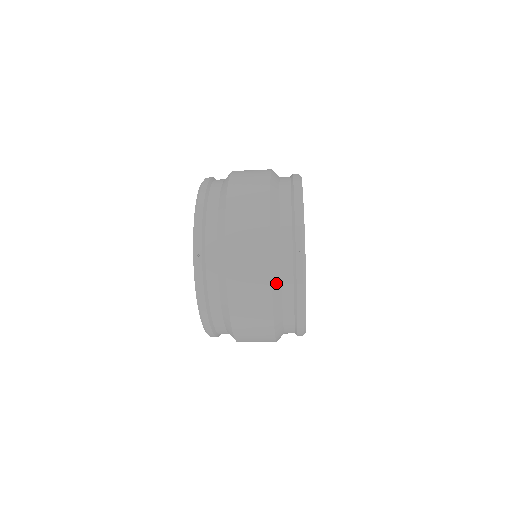
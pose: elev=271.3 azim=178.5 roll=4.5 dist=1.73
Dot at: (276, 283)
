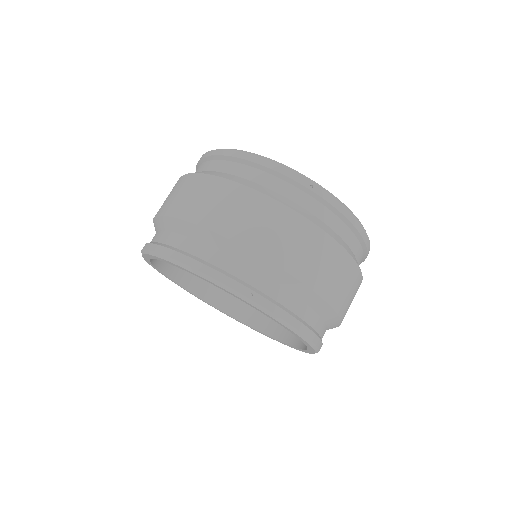
Dot at: (328, 231)
